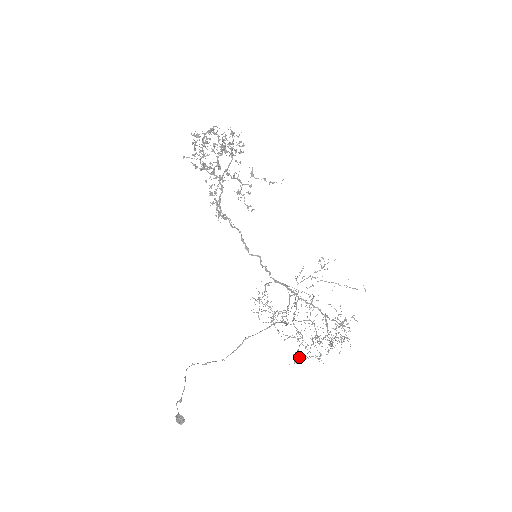
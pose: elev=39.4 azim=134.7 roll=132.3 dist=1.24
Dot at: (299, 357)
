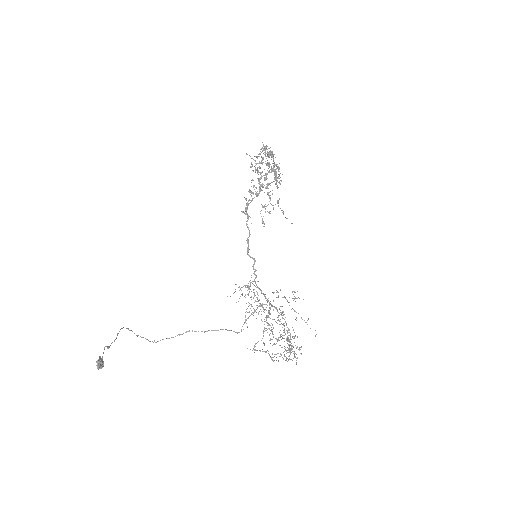
Dot at: occluded
